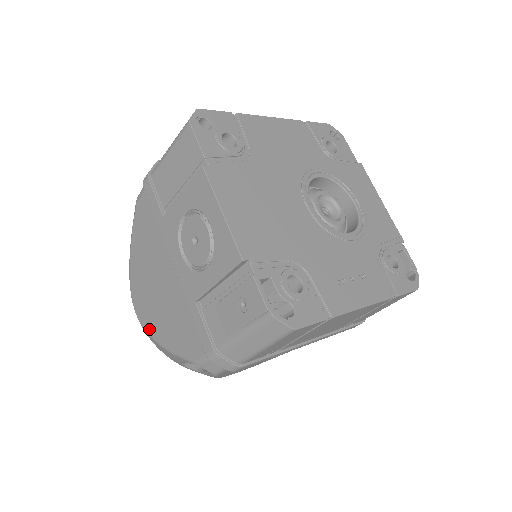
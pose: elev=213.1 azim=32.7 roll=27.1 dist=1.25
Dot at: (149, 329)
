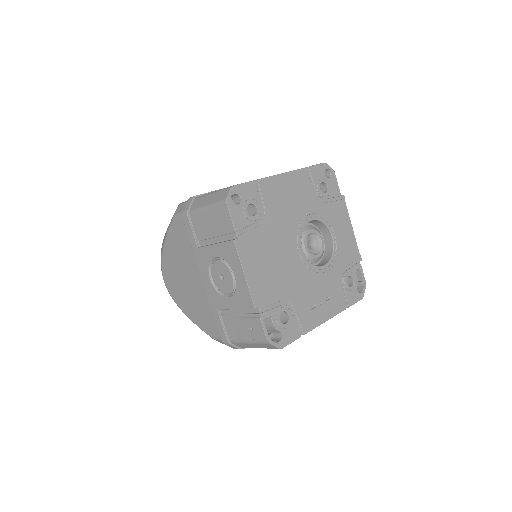
Dot at: (176, 300)
